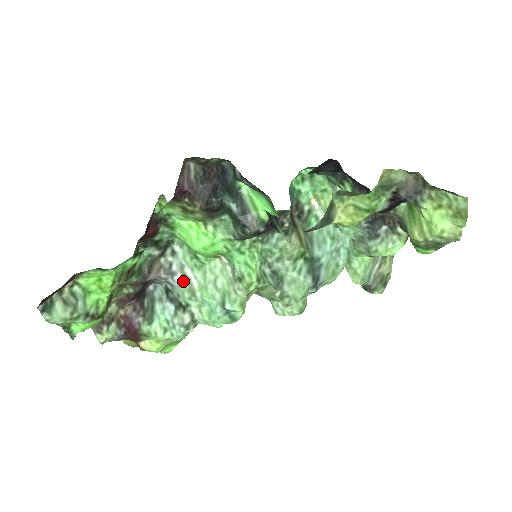
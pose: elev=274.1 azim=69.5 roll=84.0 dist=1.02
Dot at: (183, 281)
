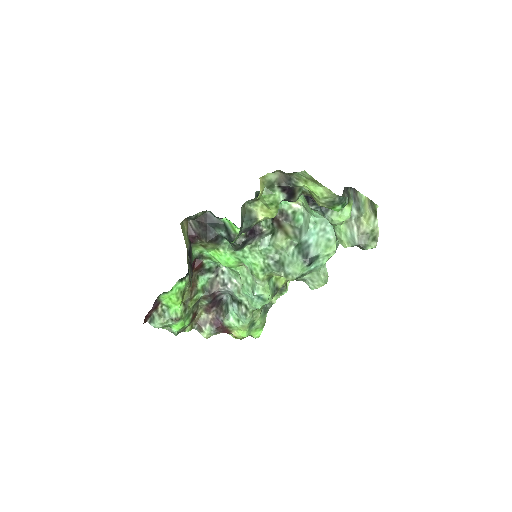
Dot at: (233, 287)
